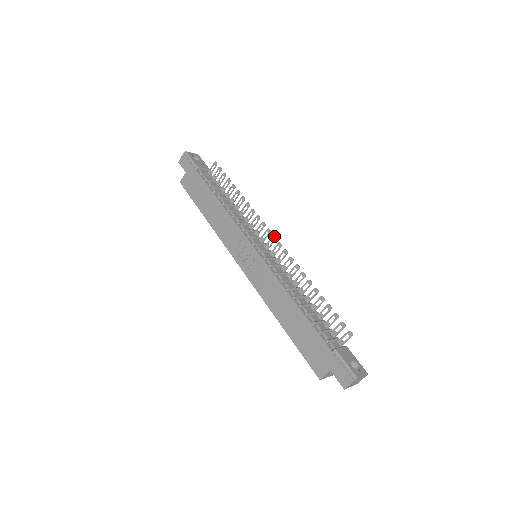
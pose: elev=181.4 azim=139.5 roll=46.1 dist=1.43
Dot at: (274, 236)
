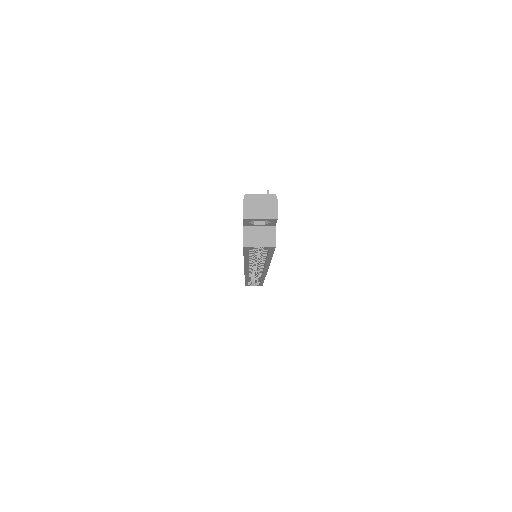
Dot at: occluded
